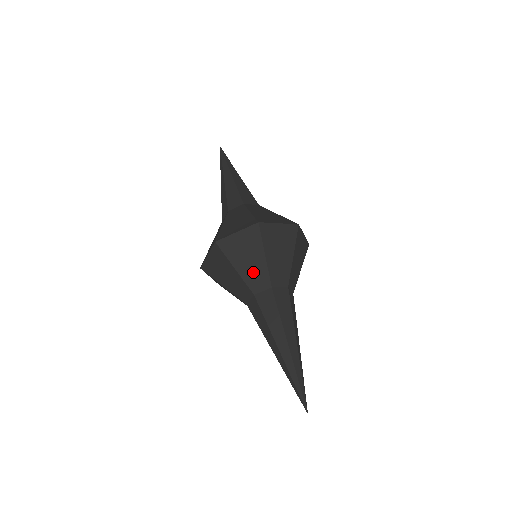
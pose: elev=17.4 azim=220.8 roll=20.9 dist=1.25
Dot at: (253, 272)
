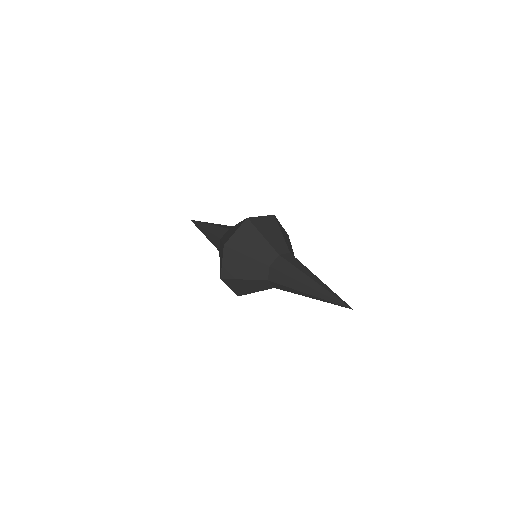
Dot at: (276, 241)
